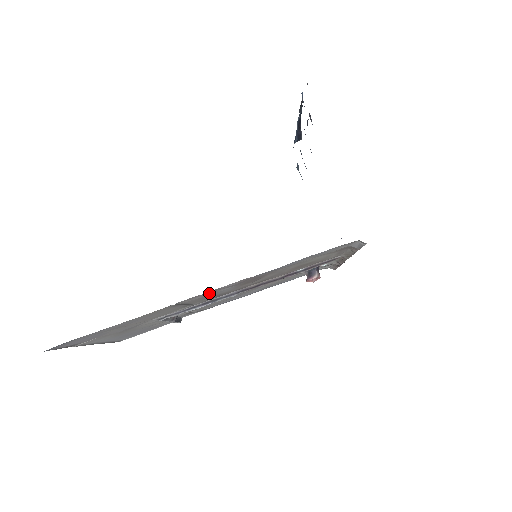
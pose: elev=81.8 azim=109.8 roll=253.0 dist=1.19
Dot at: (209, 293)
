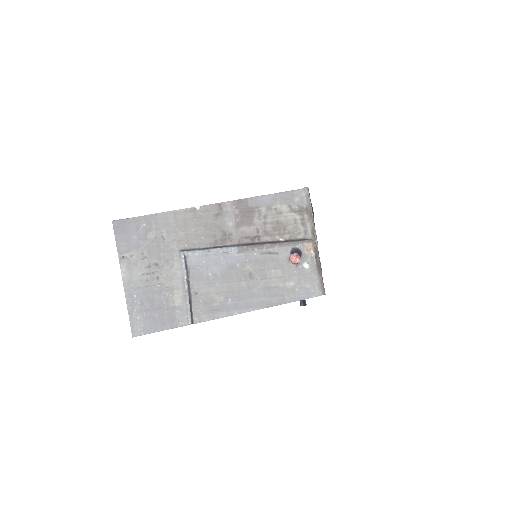
Dot at: (218, 212)
